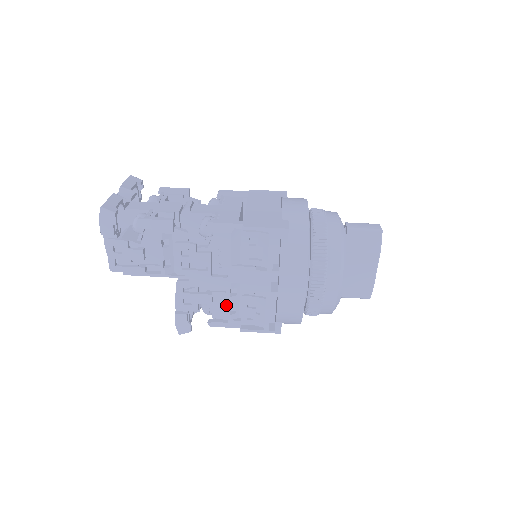
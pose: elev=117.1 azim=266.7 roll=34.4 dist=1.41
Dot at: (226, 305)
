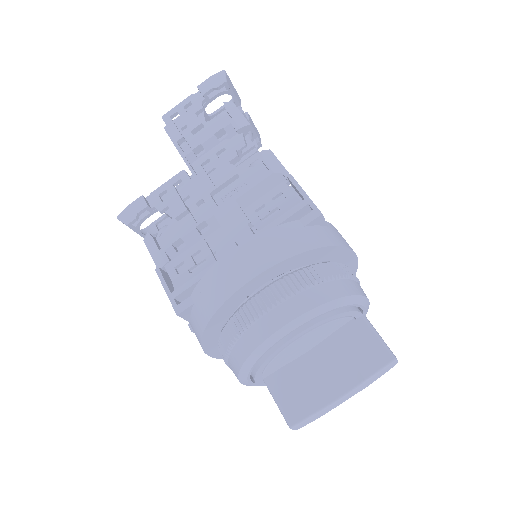
Dot at: occluded
